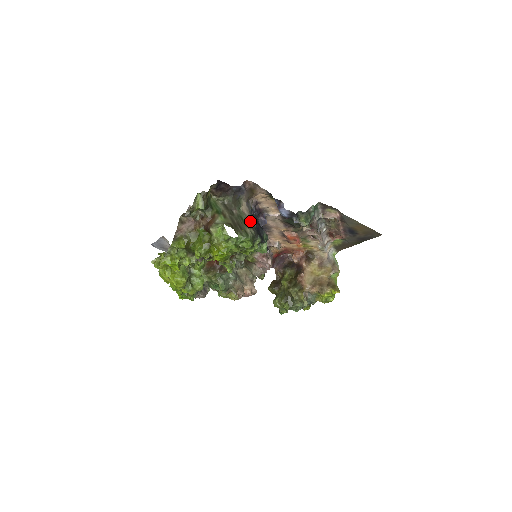
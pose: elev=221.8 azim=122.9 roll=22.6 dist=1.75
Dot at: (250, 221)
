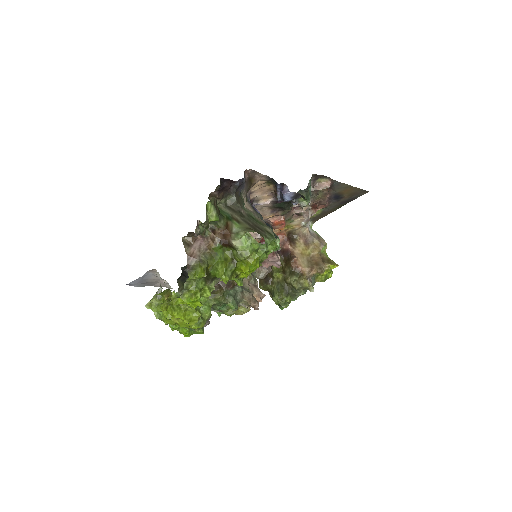
Dot at: (259, 218)
